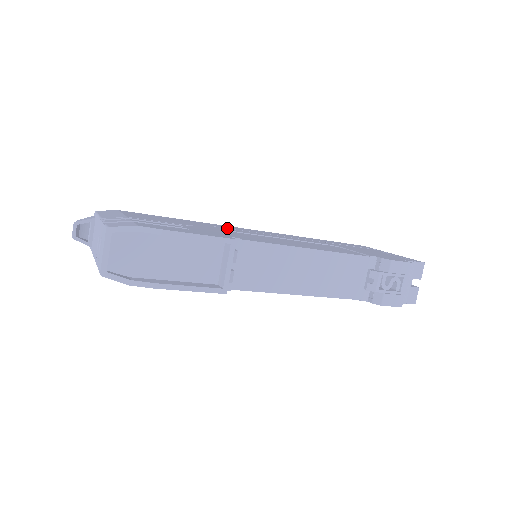
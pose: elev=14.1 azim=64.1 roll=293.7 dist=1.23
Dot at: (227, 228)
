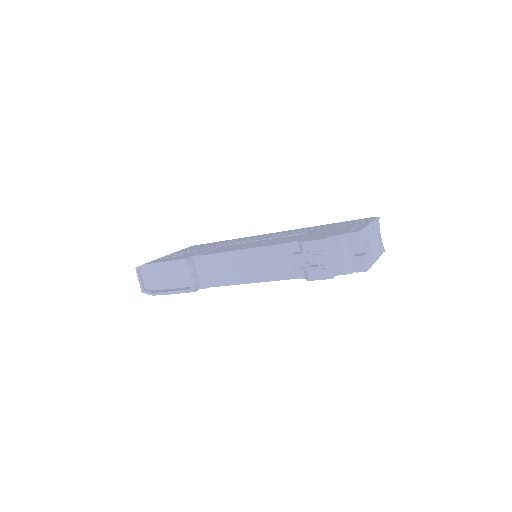
Dot at: (237, 241)
